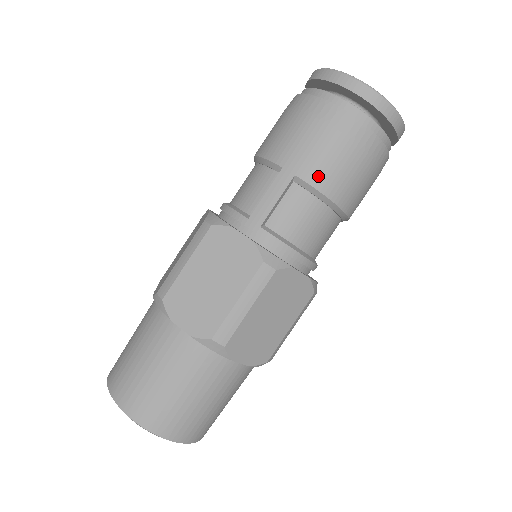
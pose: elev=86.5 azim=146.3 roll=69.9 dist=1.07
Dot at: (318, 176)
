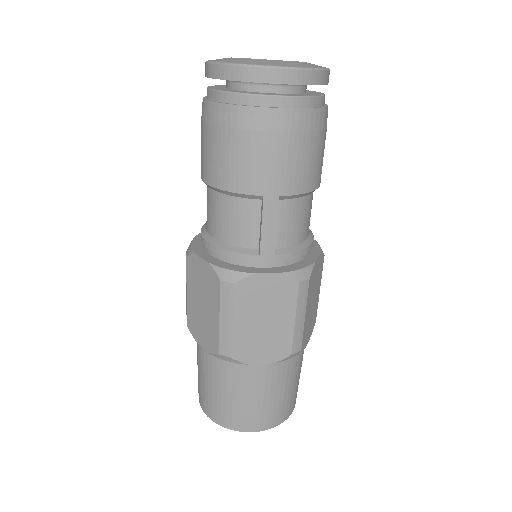
Dot at: (298, 183)
